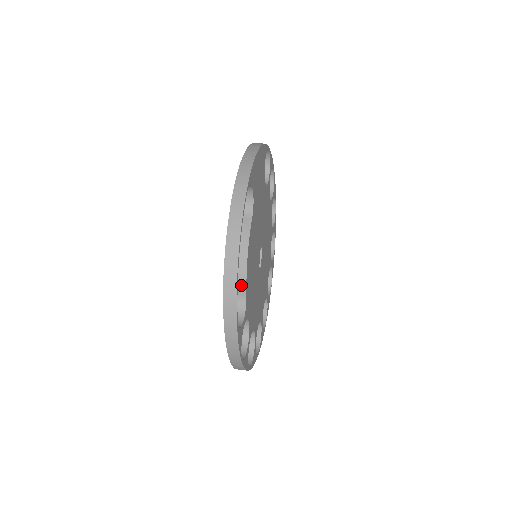
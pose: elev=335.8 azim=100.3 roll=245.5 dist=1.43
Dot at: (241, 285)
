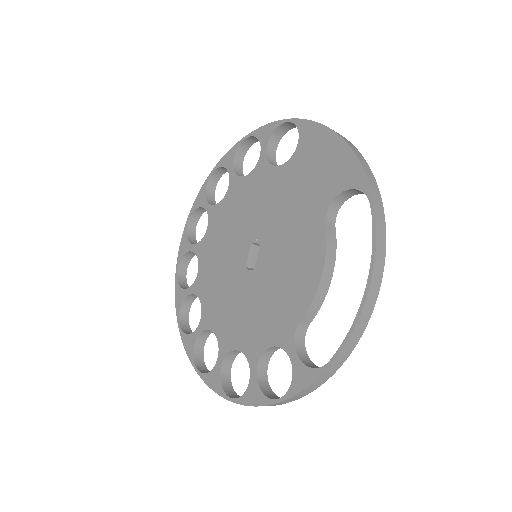
Dot at: (314, 311)
